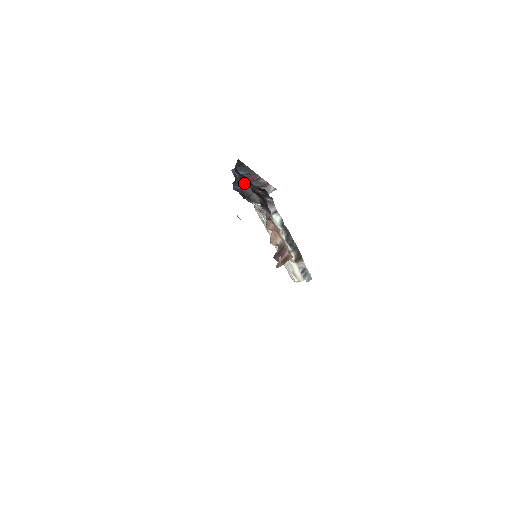
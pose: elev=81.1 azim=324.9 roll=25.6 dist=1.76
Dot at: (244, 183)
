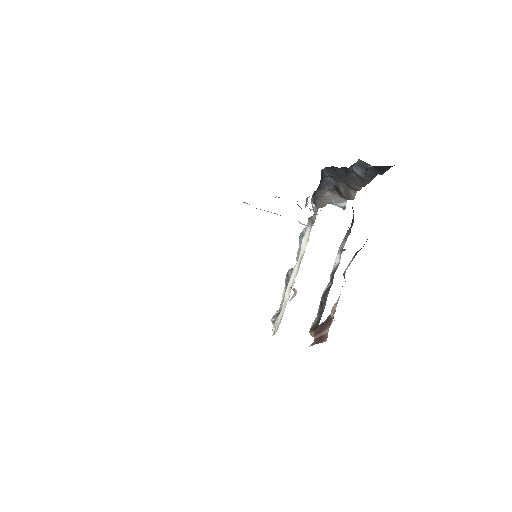
Dot at: (337, 176)
